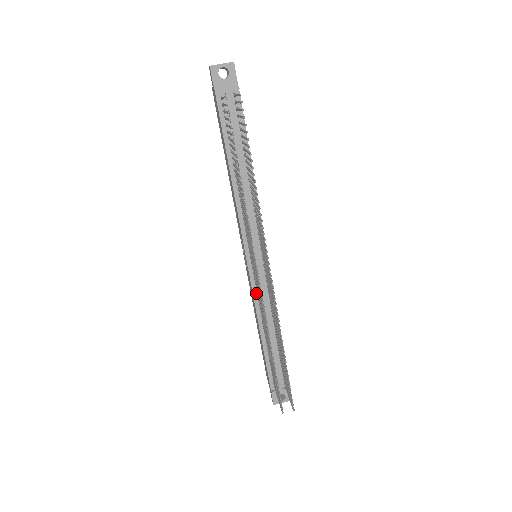
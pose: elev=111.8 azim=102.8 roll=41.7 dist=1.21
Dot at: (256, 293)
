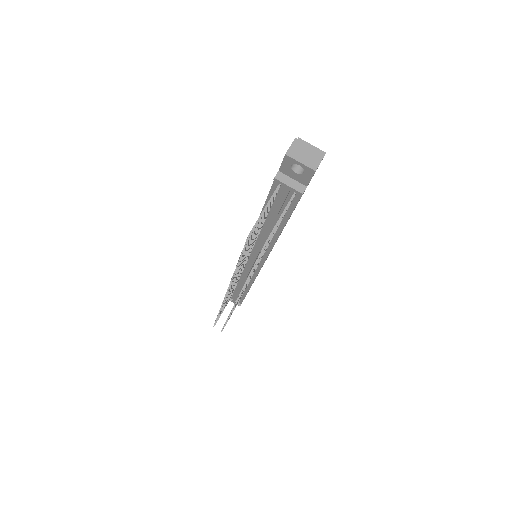
Dot at: occluded
